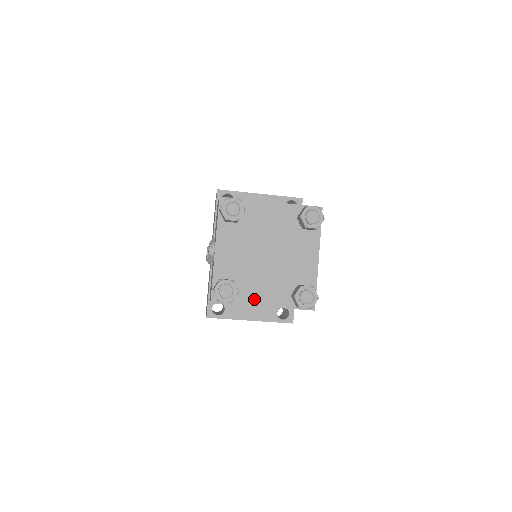
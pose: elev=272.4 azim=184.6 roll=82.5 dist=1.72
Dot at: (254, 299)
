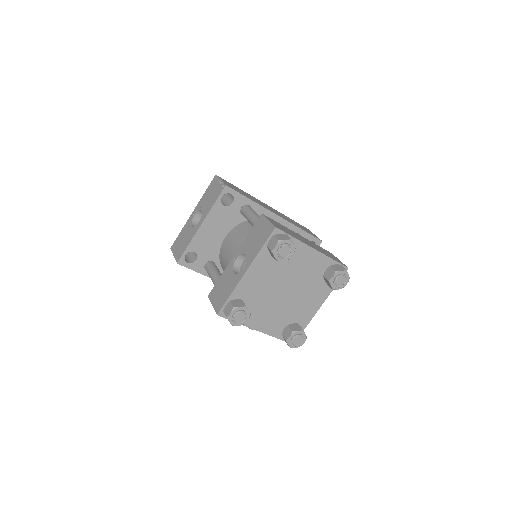
Dot at: (311, 312)
